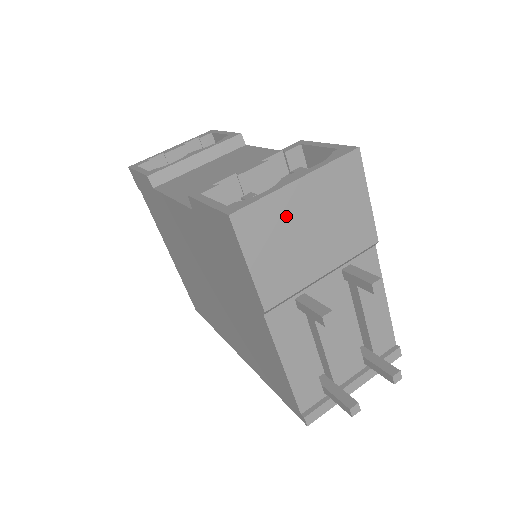
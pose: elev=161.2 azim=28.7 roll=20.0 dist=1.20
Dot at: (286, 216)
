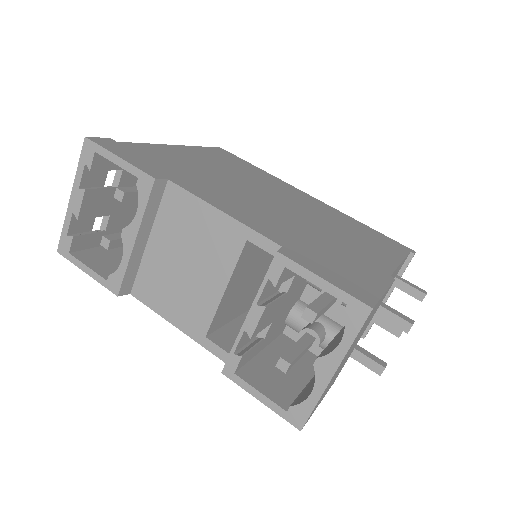
Dot at: (332, 379)
